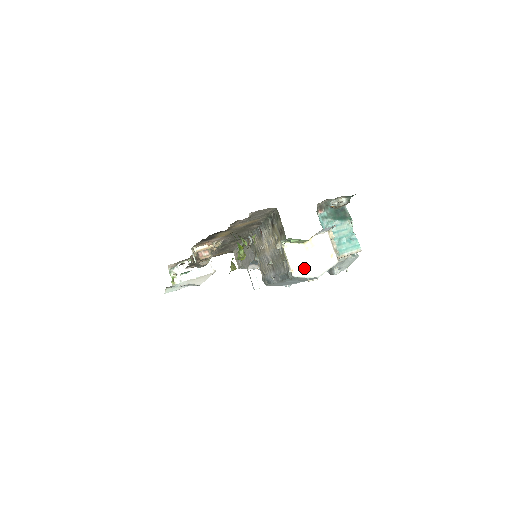
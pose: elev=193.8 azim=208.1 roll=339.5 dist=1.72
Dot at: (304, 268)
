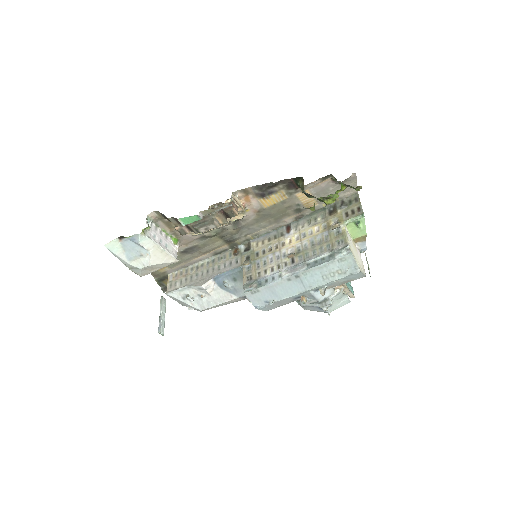
Dot at: (354, 255)
